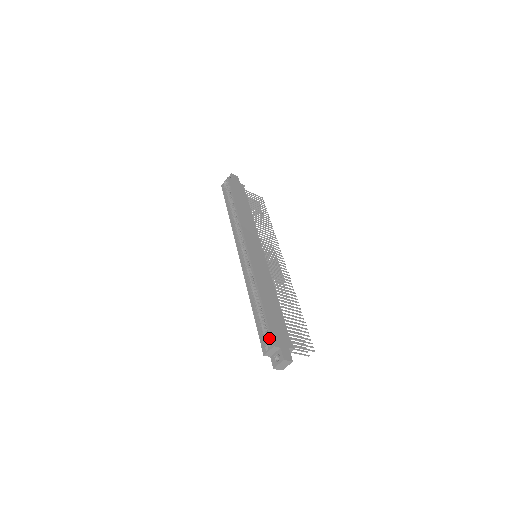
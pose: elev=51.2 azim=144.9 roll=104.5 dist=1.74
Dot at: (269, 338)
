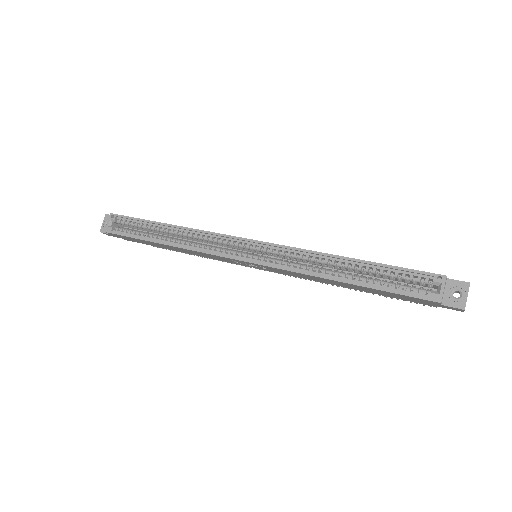
Dot at: (421, 281)
